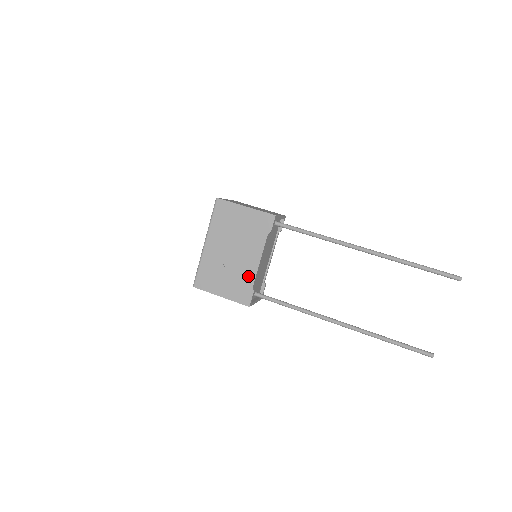
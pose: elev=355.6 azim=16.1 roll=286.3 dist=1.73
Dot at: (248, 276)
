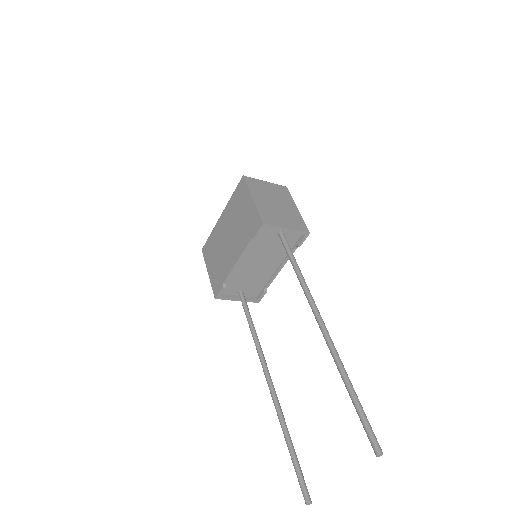
Dot at: (226, 269)
